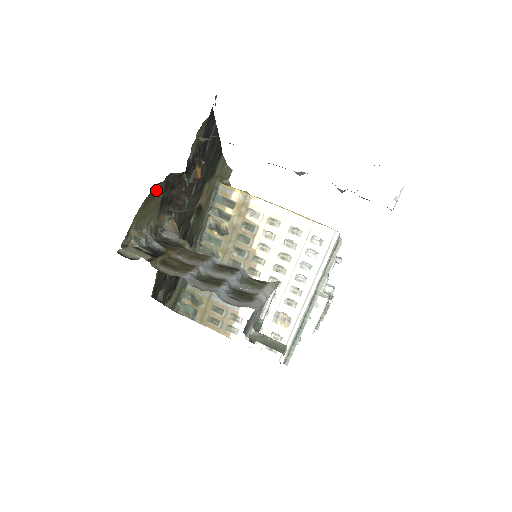
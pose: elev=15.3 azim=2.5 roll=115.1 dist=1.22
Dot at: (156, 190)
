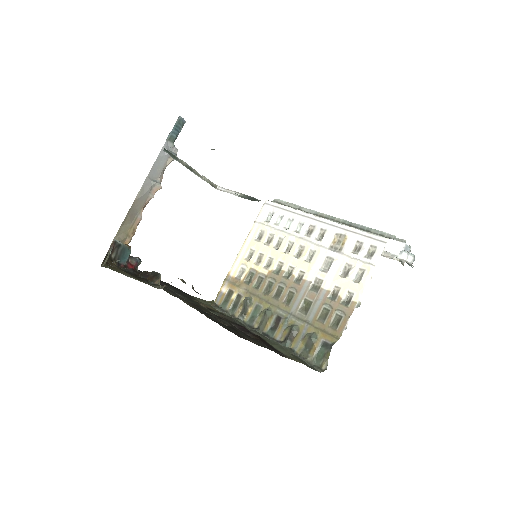
Dot at: (113, 267)
